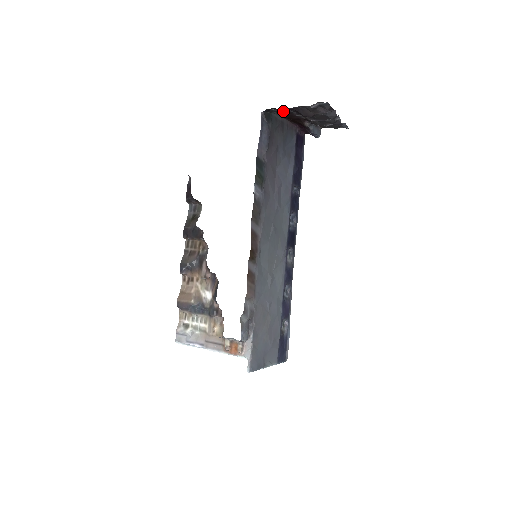
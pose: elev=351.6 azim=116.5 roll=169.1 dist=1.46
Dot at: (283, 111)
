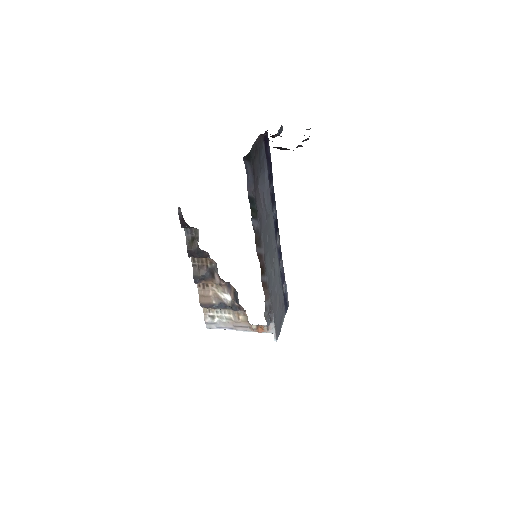
Dot at: occluded
